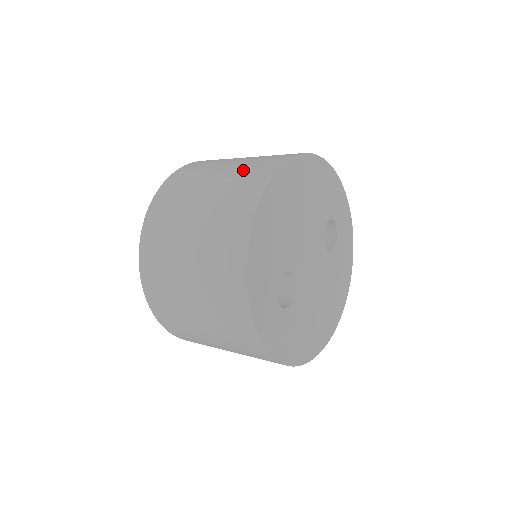
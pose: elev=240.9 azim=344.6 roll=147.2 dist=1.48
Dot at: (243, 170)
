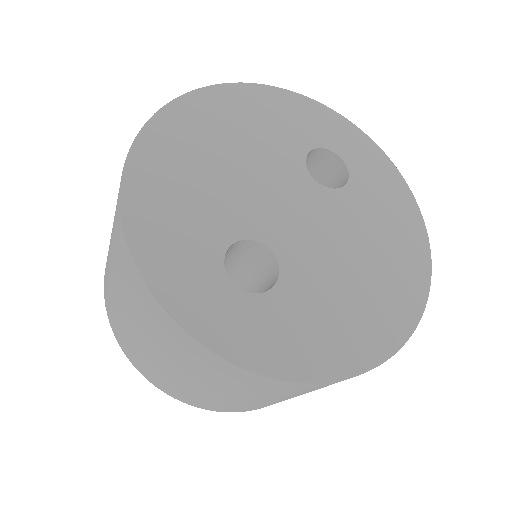
Dot at: occluded
